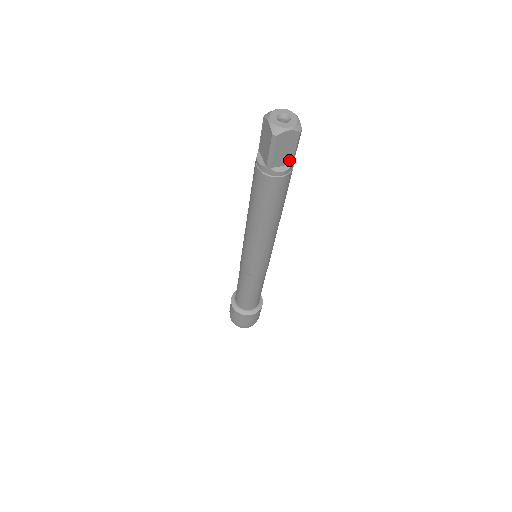
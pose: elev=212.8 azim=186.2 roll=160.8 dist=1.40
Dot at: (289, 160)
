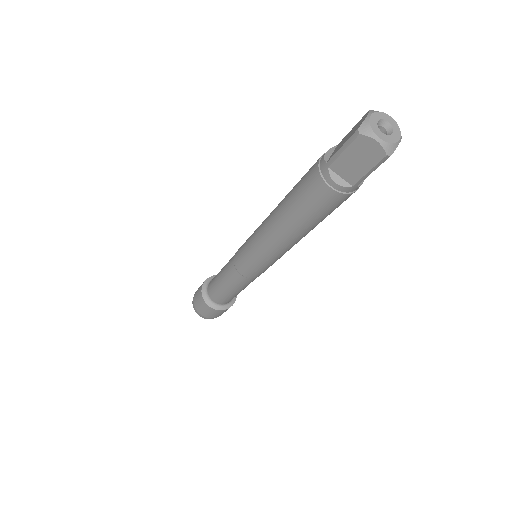
Dot at: occluded
